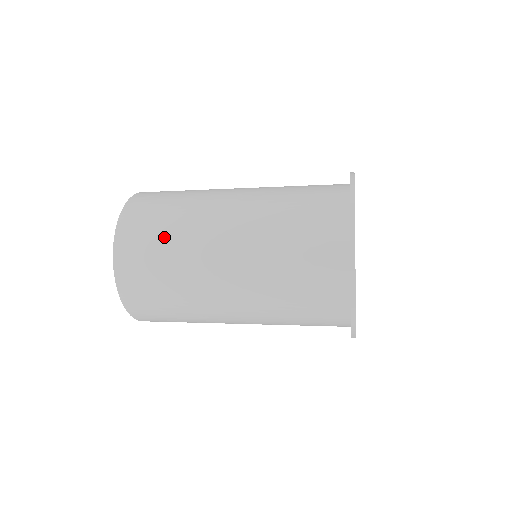
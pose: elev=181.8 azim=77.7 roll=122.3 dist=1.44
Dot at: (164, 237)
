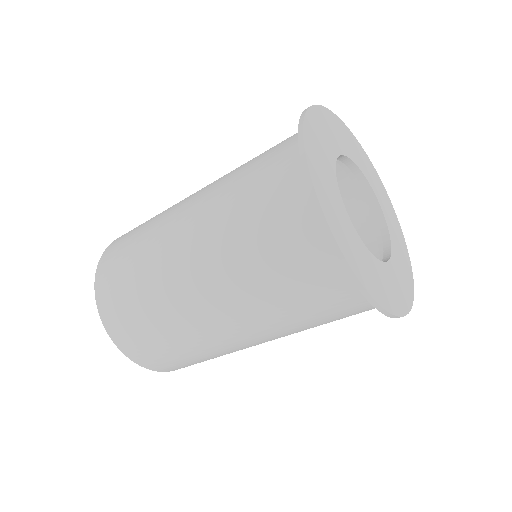
Dot at: occluded
